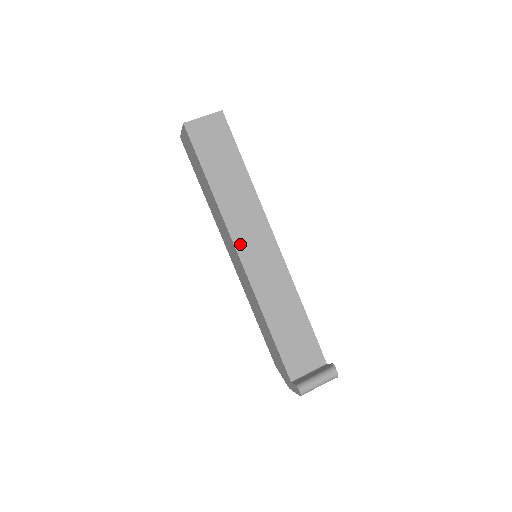
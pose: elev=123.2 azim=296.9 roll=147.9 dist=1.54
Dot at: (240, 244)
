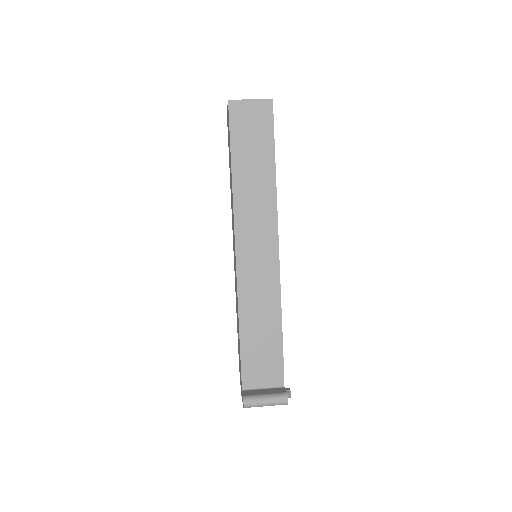
Dot at: (241, 240)
